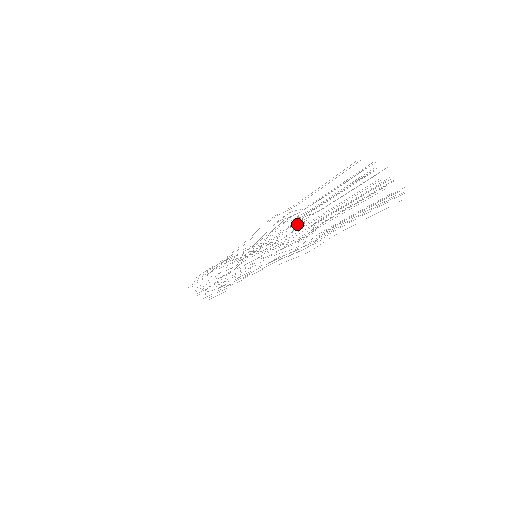
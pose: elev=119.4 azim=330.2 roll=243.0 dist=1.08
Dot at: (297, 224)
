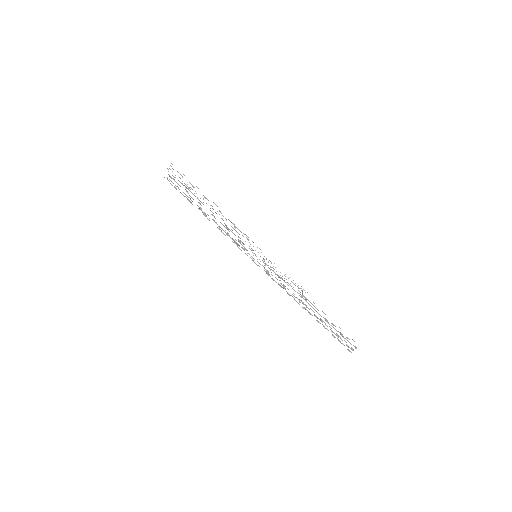
Dot at: occluded
